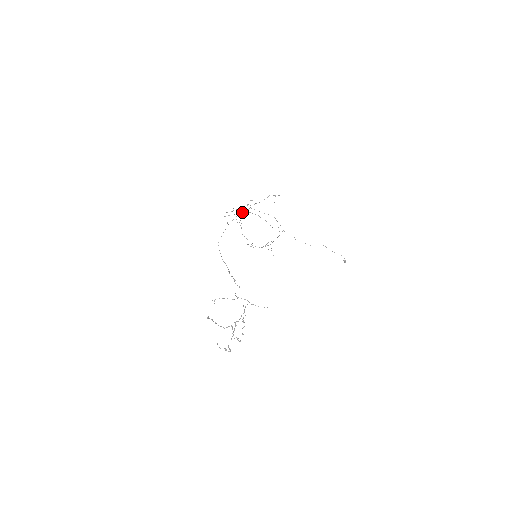
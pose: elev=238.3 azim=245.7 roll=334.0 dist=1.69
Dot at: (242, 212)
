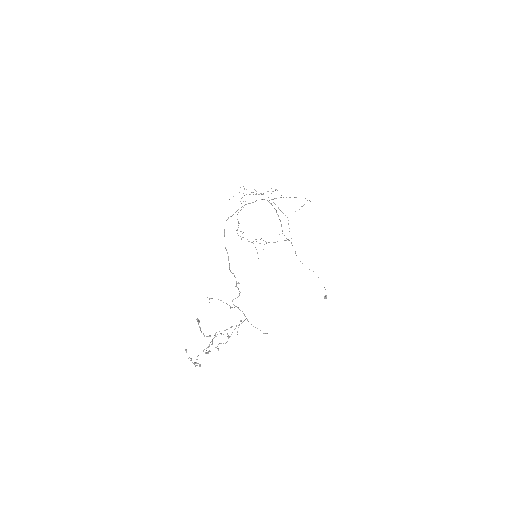
Dot at: (264, 199)
